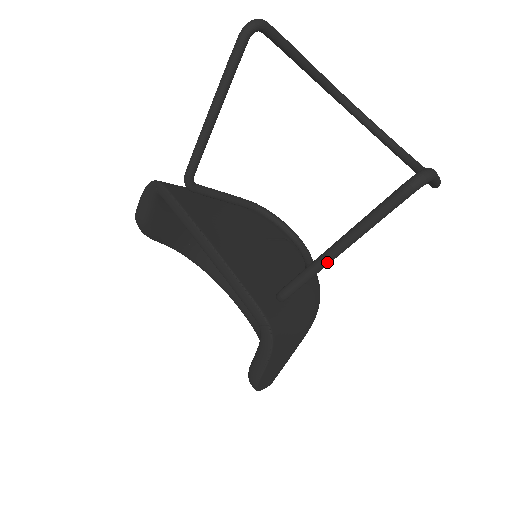
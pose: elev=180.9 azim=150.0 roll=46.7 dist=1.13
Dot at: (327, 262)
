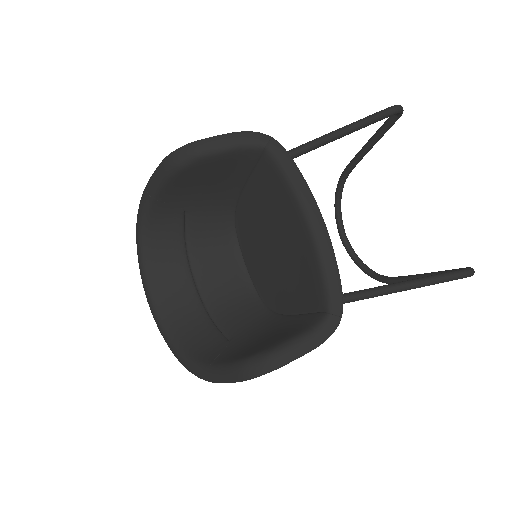
Dot at: (396, 291)
